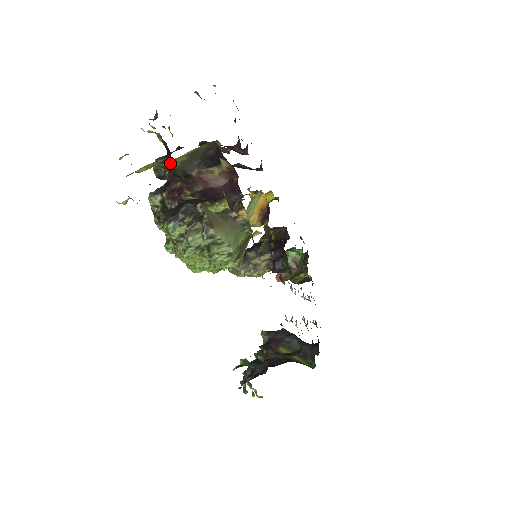
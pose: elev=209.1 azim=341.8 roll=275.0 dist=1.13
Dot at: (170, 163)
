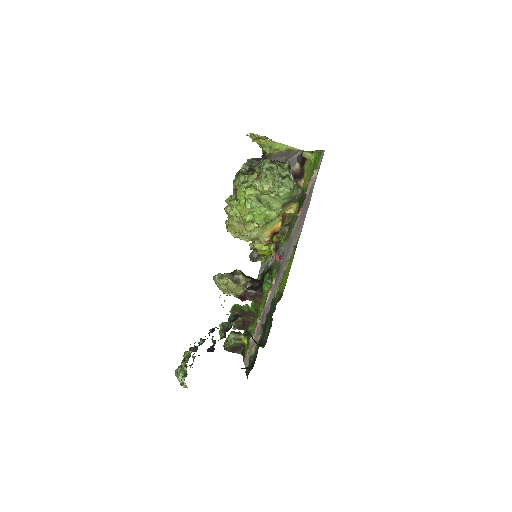
Dot at: (278, 145)
